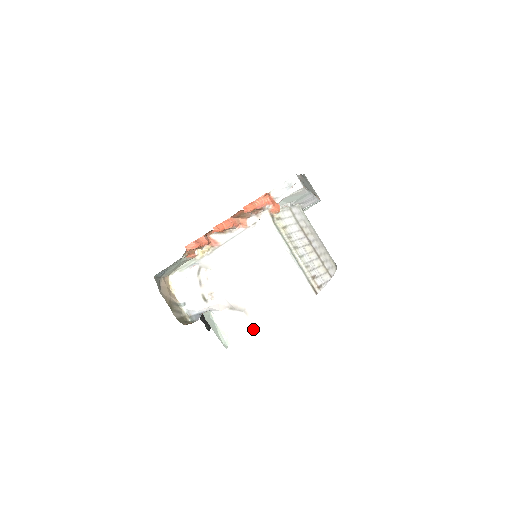
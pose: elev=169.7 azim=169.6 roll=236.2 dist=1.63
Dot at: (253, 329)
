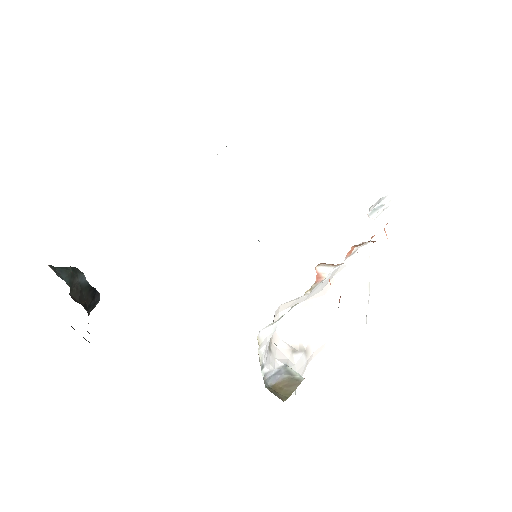
Dot at: occluded
